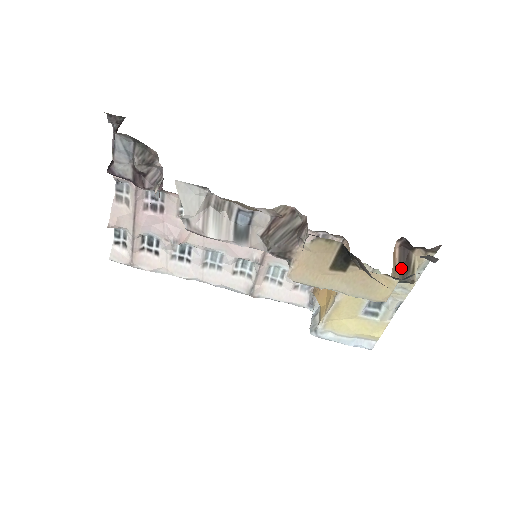
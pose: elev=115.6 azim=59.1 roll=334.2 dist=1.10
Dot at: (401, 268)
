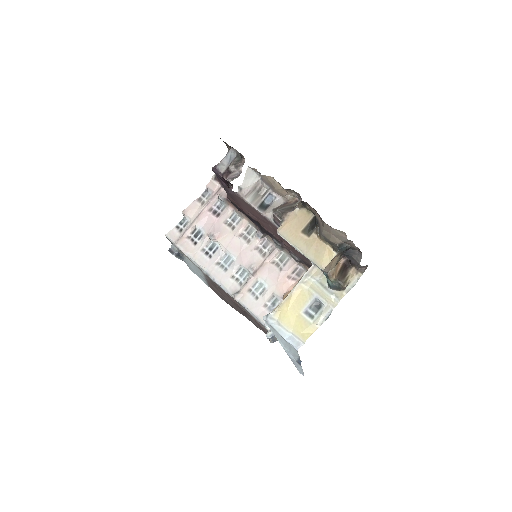
Dot at: (340, 274)
